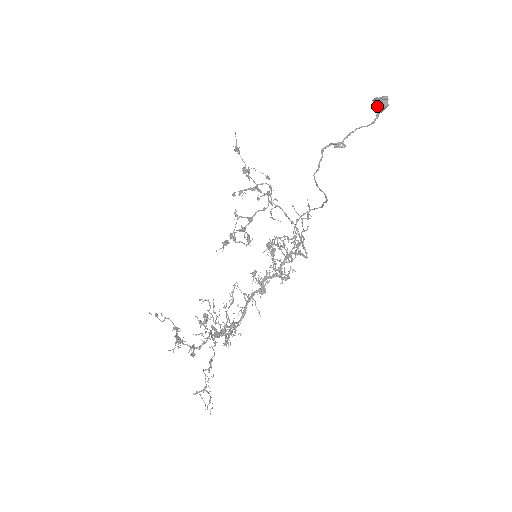
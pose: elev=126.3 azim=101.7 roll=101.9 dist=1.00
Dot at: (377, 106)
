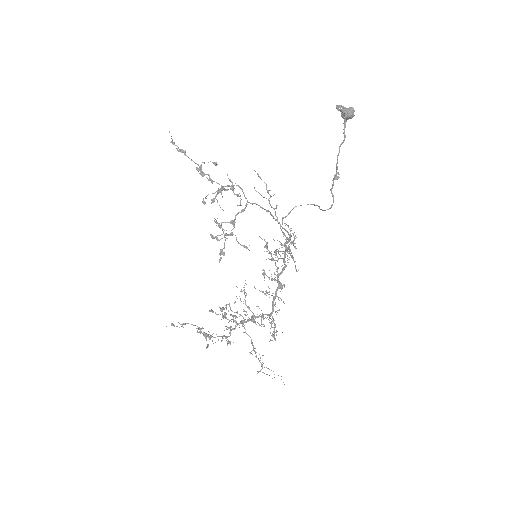
Dot at: (345, 118)
